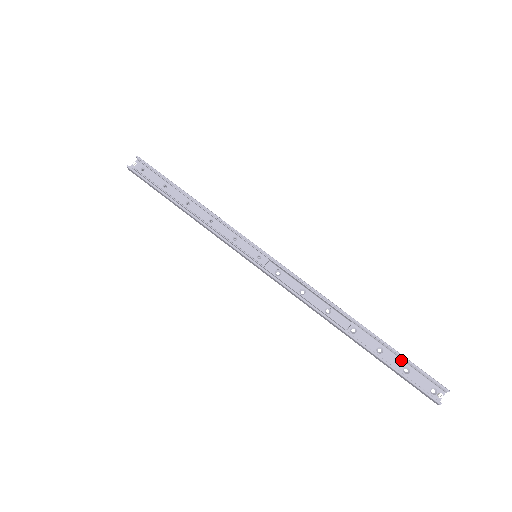
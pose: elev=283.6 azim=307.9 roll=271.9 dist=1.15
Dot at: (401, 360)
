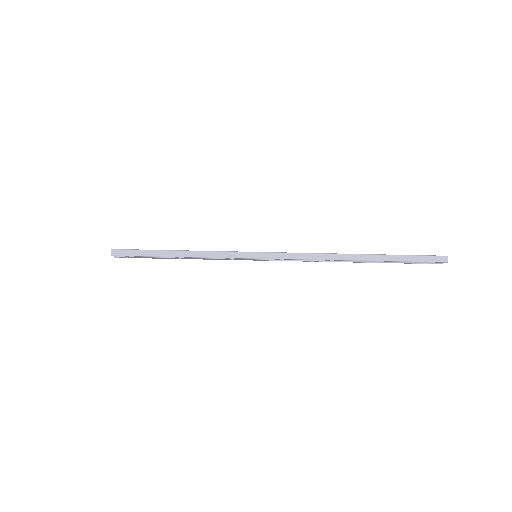
Dot at: (404, 257)
